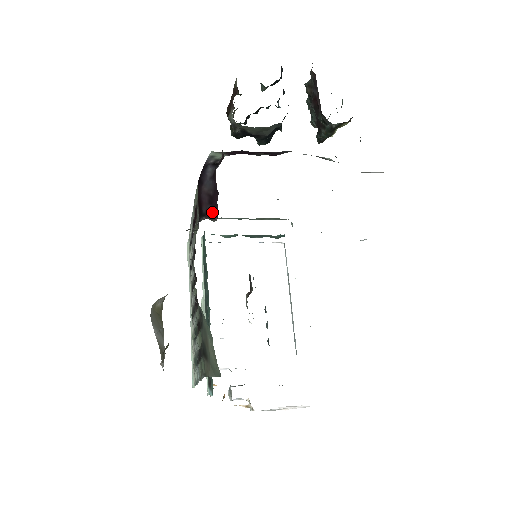
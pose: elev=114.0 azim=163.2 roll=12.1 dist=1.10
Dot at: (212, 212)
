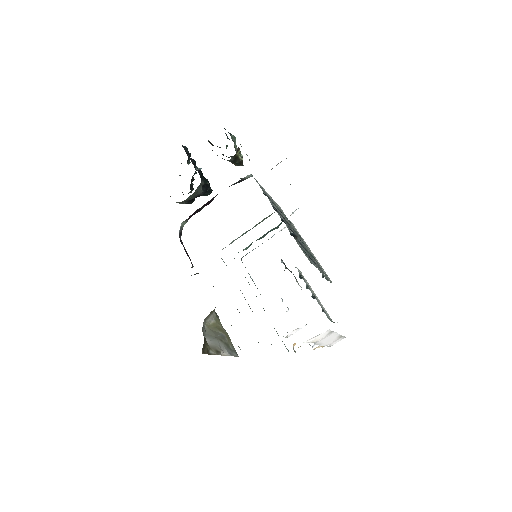
Dot at: occluded
